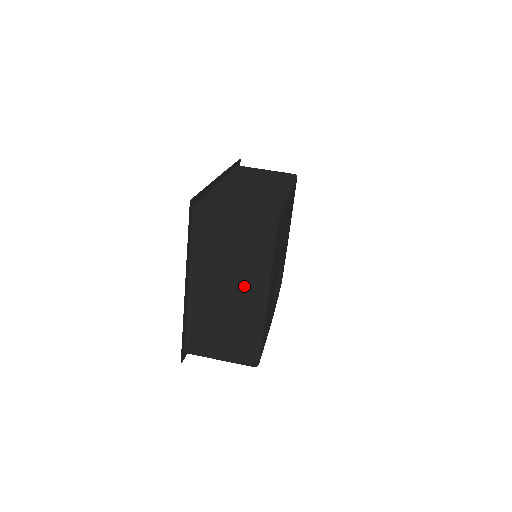
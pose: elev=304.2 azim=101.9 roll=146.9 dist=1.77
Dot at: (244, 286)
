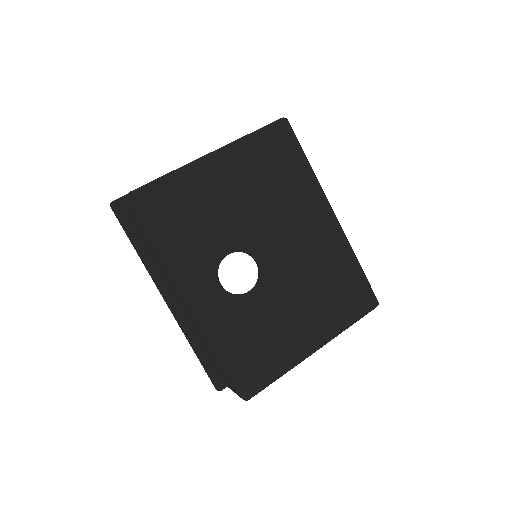
Dot at: occluded
